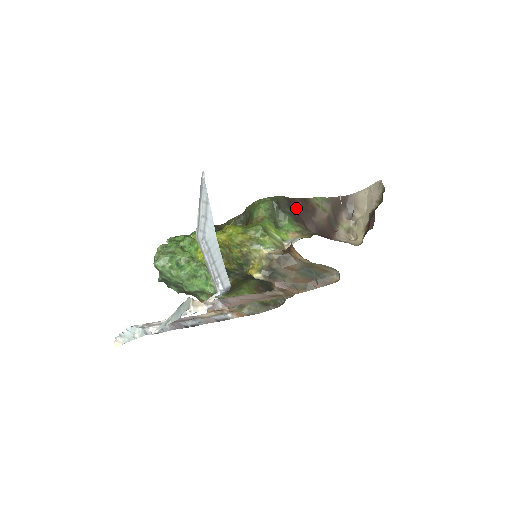
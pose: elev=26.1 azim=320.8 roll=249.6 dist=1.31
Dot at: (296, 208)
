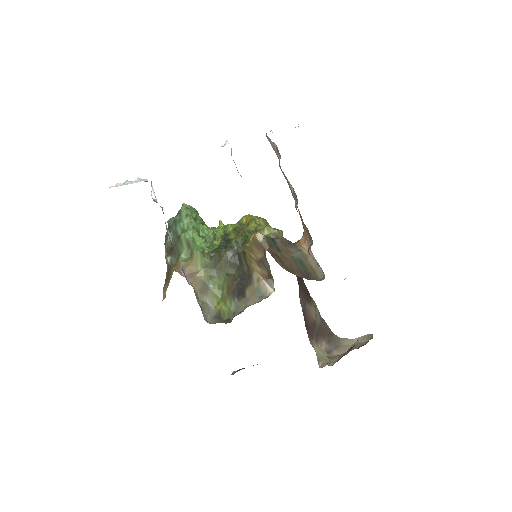
Dot at: (301, 280)
